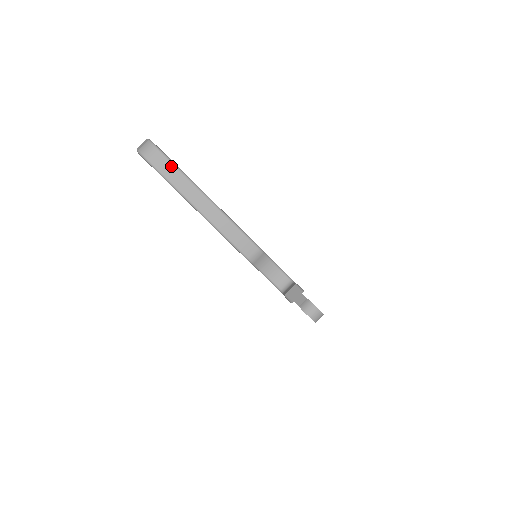
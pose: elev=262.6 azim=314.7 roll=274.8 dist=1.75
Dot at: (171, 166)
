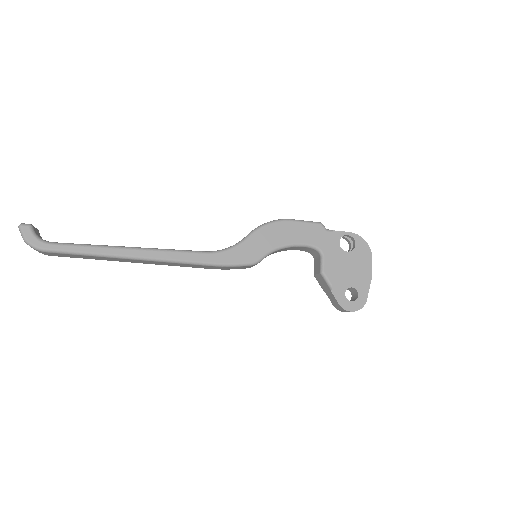
Dot at: (78, 256)
